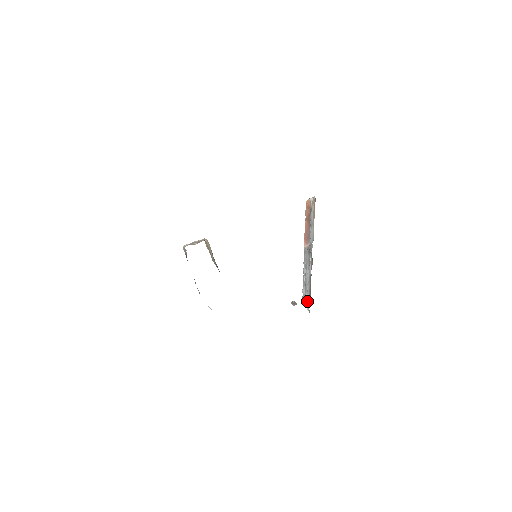
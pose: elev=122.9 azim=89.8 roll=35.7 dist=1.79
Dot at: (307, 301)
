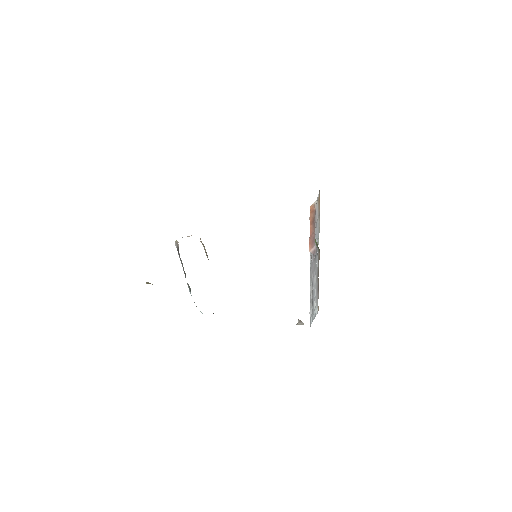
Dot at: occluded
